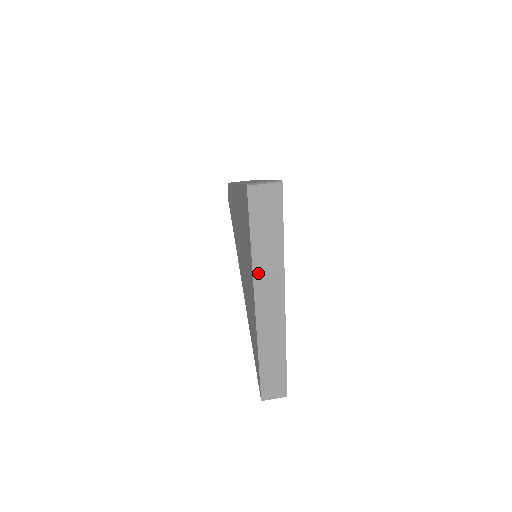
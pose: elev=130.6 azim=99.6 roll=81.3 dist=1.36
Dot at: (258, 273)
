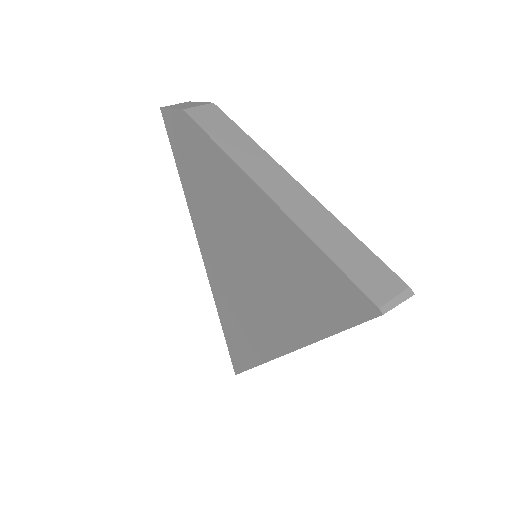
Dot at: occluded
